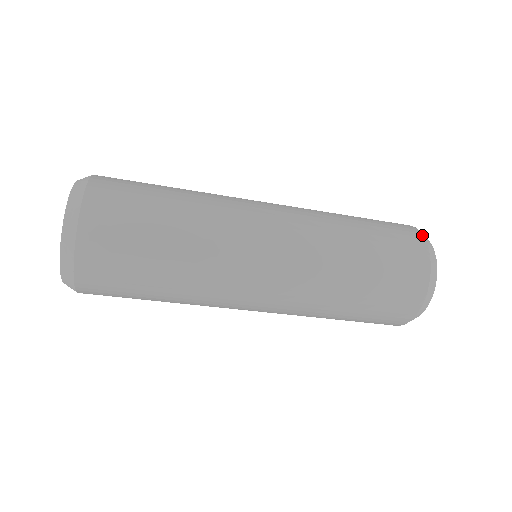
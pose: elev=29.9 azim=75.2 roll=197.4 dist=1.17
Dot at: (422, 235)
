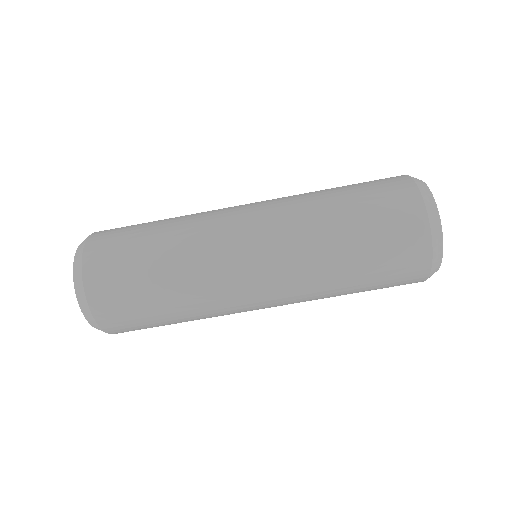
Dot at: (412, 180)
